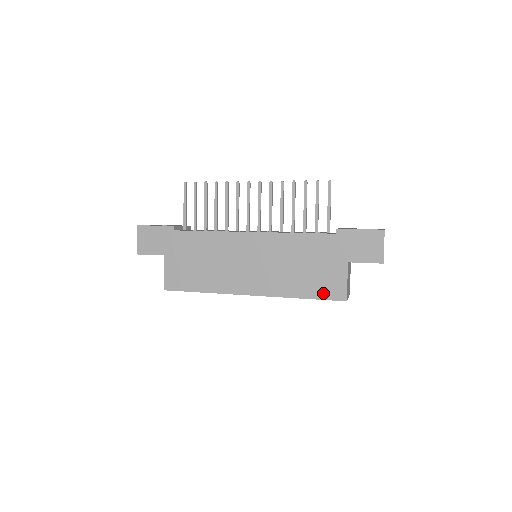
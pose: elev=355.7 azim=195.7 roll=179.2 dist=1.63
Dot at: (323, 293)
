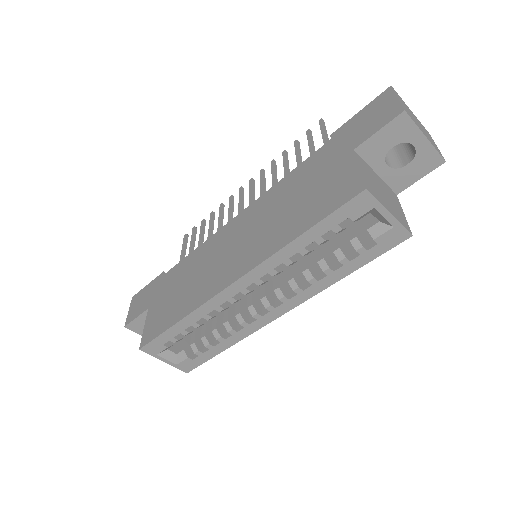
Dot at: (328, 207)
